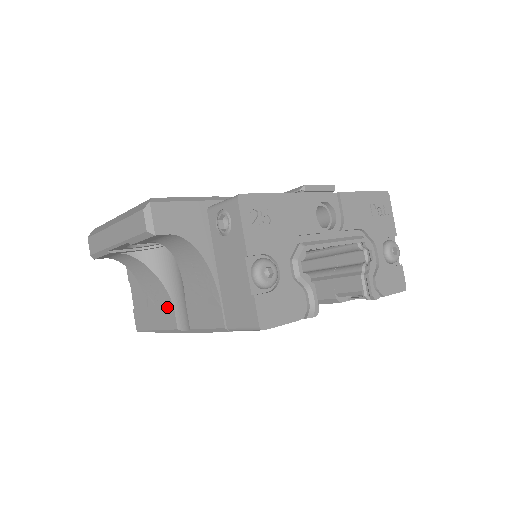
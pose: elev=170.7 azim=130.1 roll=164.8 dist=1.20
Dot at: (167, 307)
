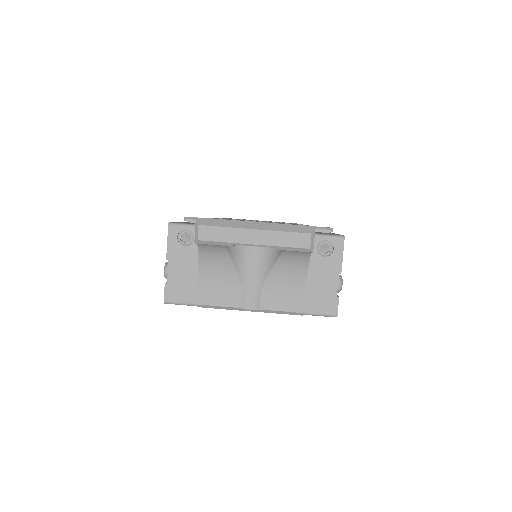
Dot at: (232, 290)
